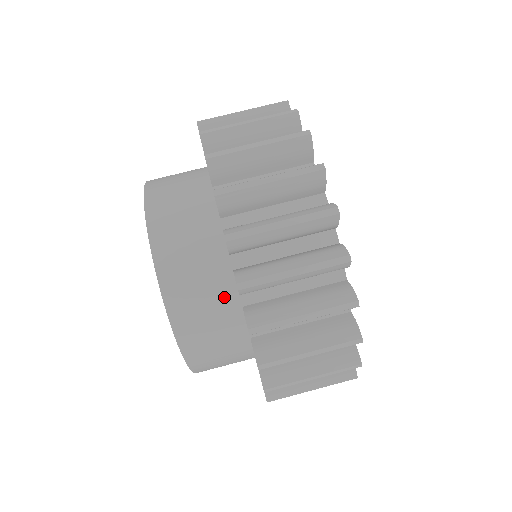
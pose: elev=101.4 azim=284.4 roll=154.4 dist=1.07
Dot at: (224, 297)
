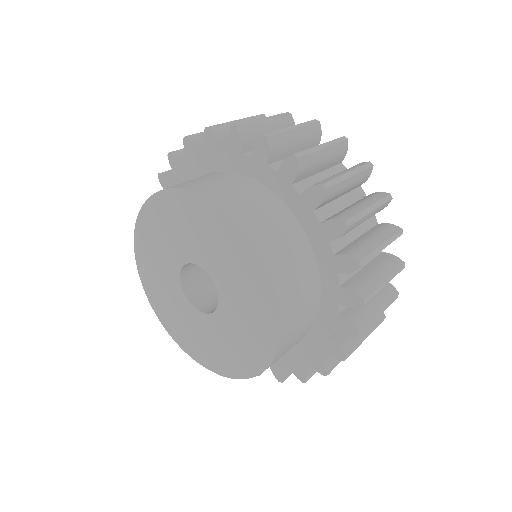
Dot at: (294, 233)
